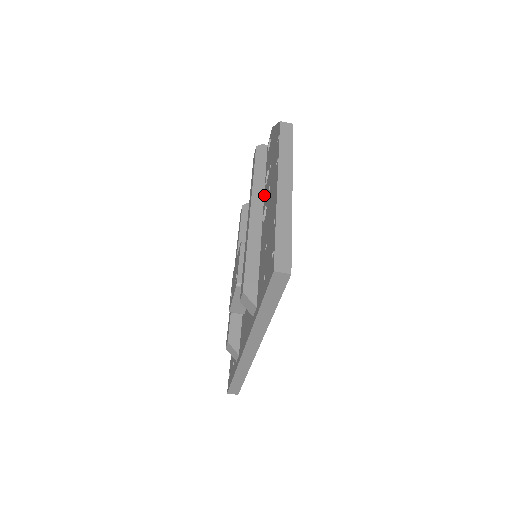
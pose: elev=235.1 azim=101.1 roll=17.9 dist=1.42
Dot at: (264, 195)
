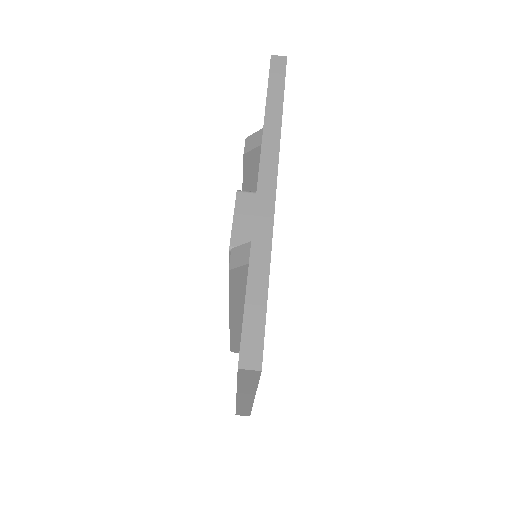
Dot at: occluded
